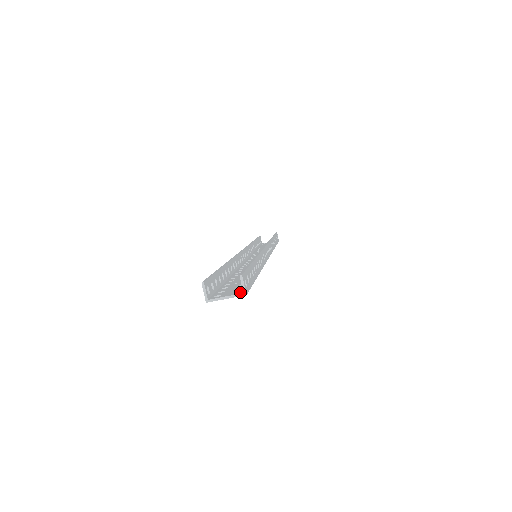
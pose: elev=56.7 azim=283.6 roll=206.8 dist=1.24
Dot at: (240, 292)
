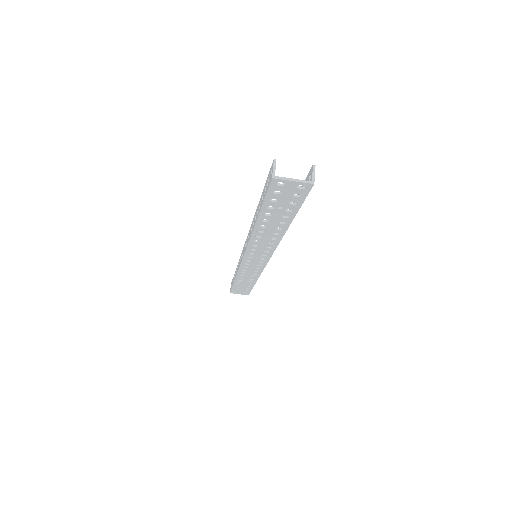
Dot at: (306, 183)
